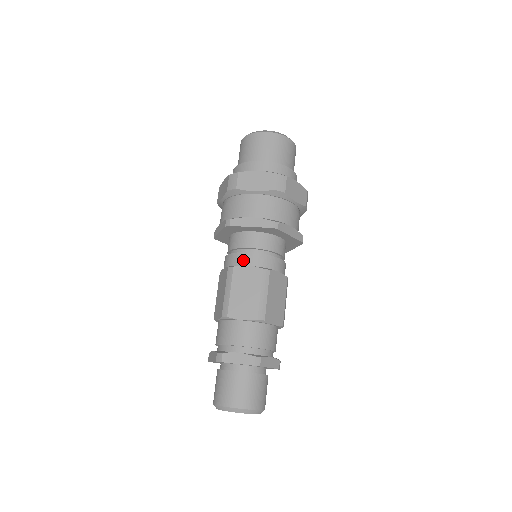
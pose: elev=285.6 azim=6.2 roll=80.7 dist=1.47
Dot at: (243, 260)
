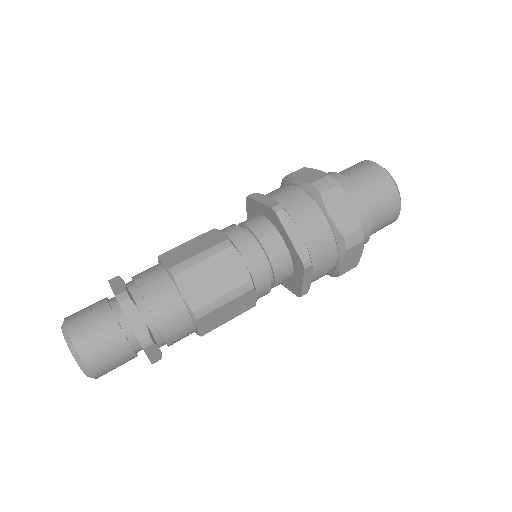
Dot at: (227, 228)
